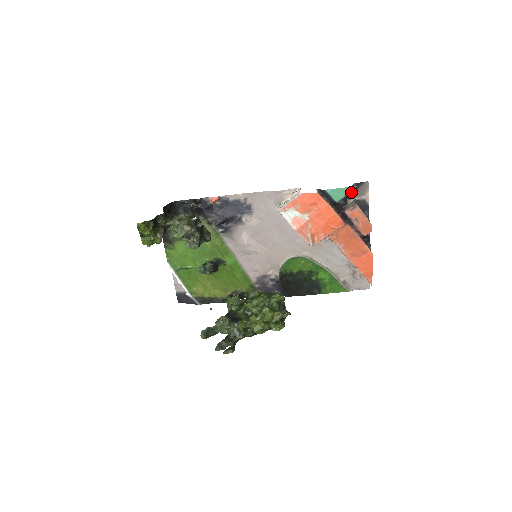
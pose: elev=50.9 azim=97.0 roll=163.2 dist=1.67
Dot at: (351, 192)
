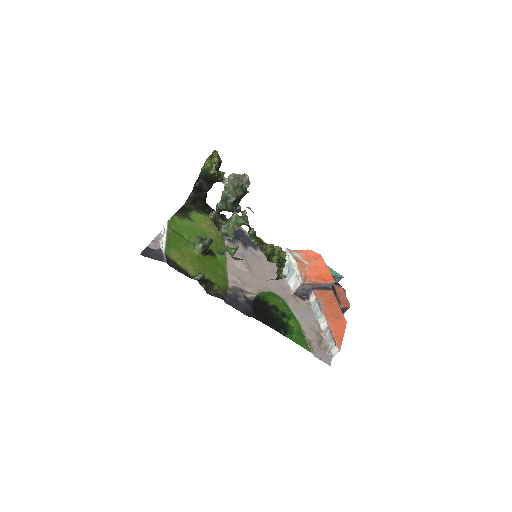
Dot at: occluded
